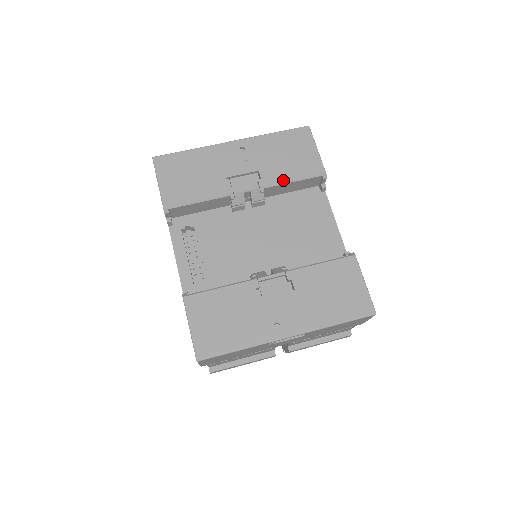
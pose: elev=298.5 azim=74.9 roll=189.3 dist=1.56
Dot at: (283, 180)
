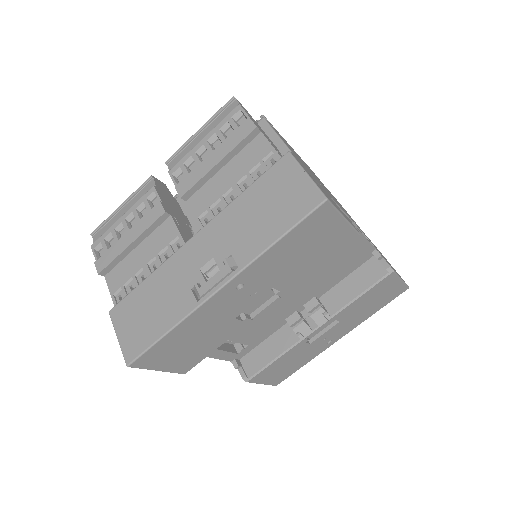
Dot at: (307, 275)
